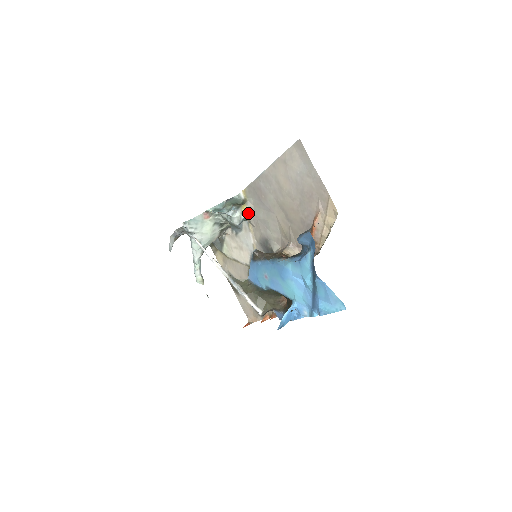
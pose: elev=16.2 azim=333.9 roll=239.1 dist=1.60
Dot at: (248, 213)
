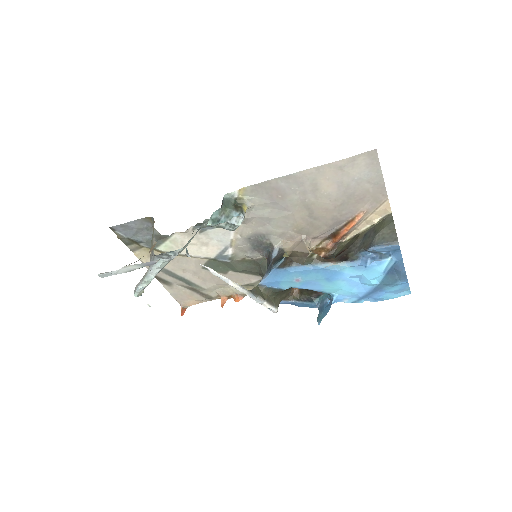
Dot at: occluded
